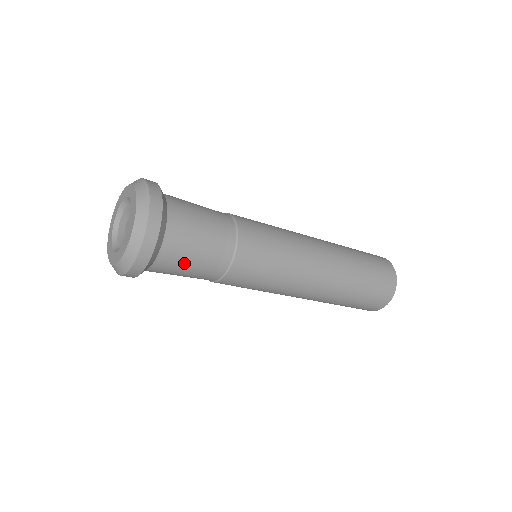
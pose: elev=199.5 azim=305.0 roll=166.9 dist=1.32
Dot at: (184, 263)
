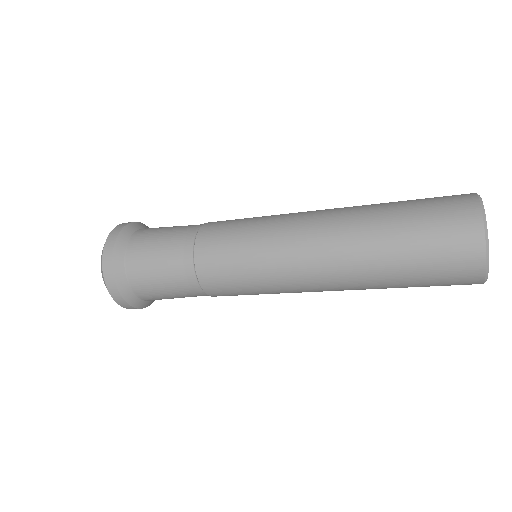
Dot at: (168, 298)
